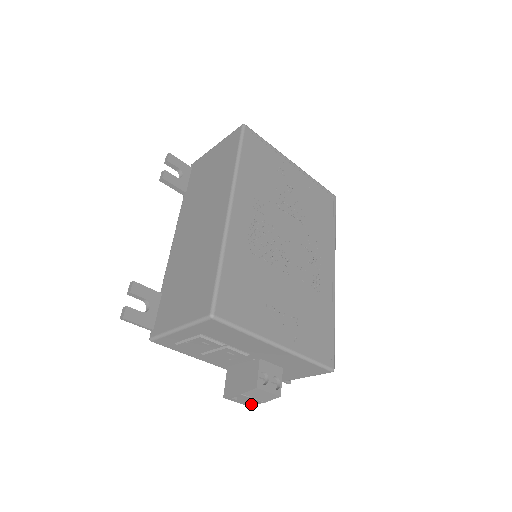
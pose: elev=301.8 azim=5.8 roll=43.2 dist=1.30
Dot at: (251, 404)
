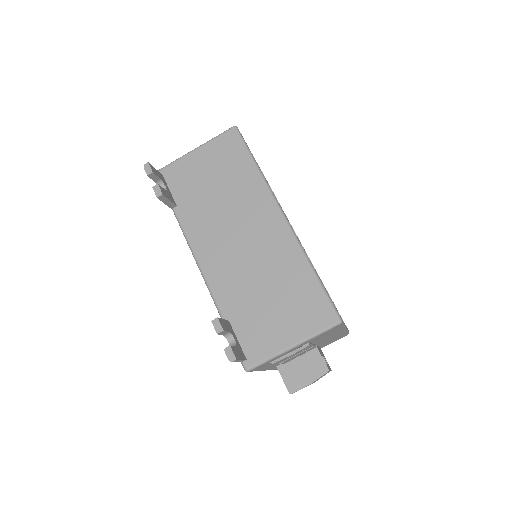
Dot at: occluded
